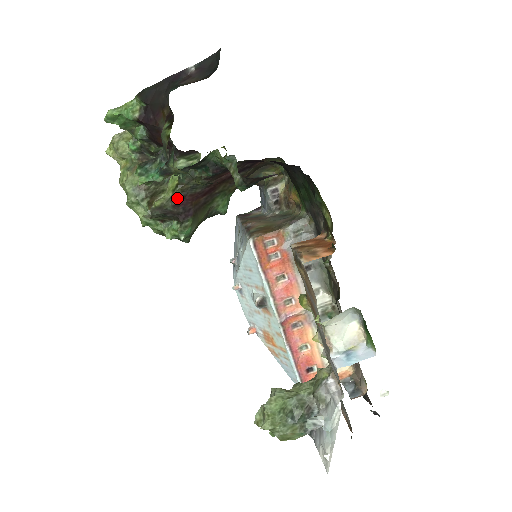
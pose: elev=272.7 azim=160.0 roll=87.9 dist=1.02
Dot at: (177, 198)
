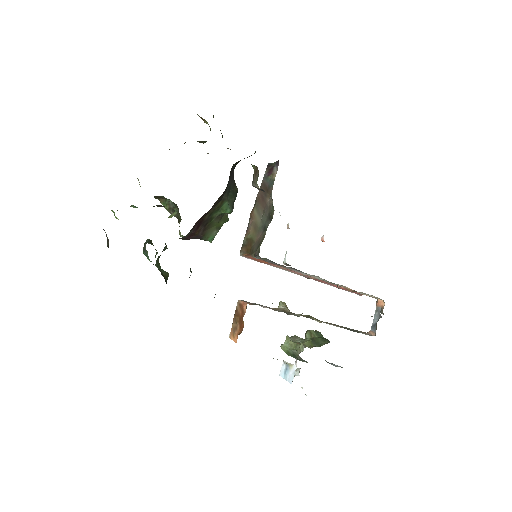
Dot at: (182, 239)
